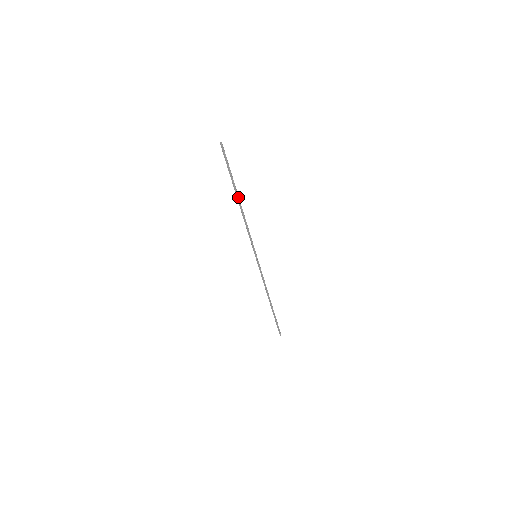
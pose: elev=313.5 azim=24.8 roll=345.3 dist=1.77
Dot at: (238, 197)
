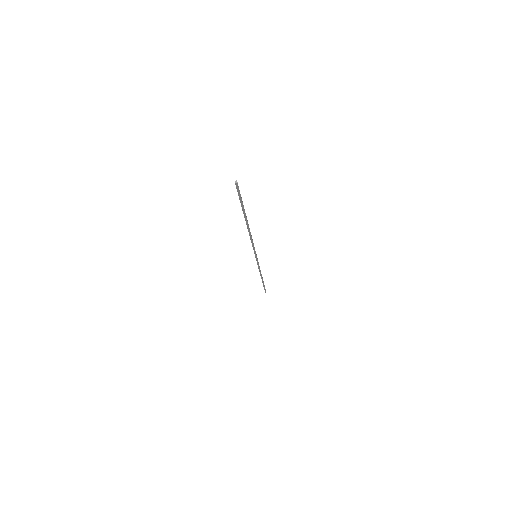
Dot at: (247, 222)
